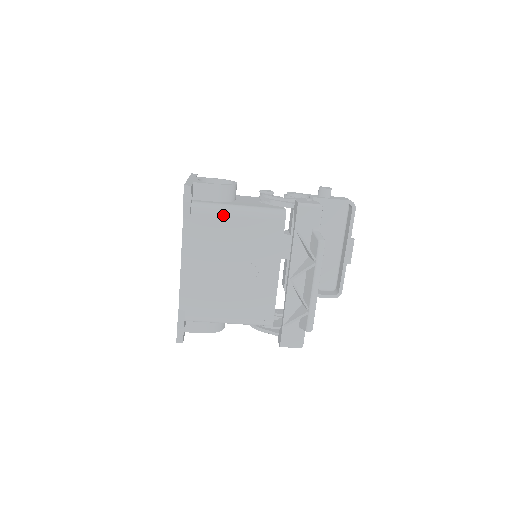
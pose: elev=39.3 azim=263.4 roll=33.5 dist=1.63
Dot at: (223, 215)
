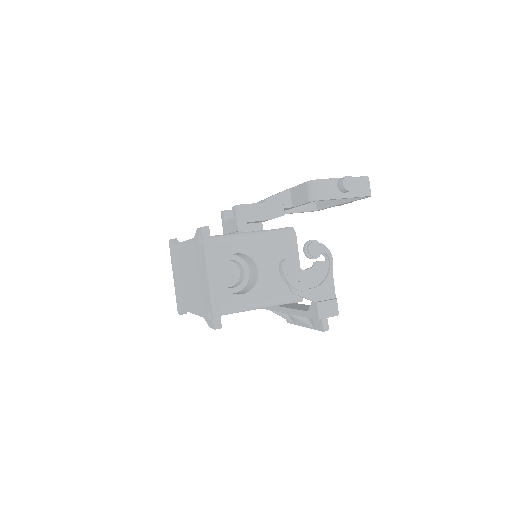
Dot at: (244, 311)
